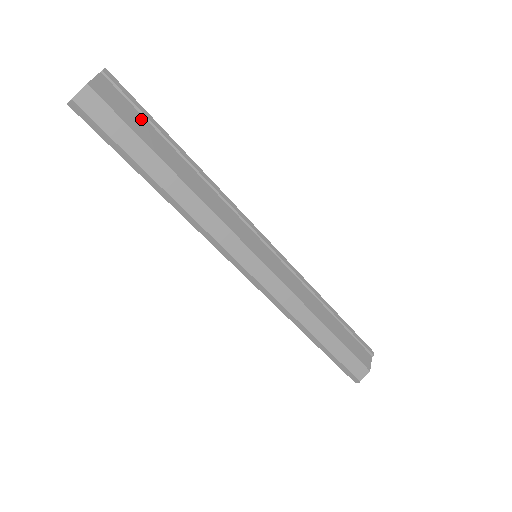
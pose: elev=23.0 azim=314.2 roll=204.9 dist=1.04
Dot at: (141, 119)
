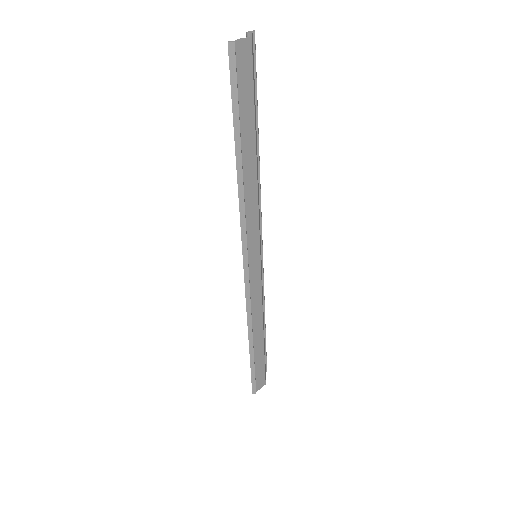
Dot at: (255, 93)
